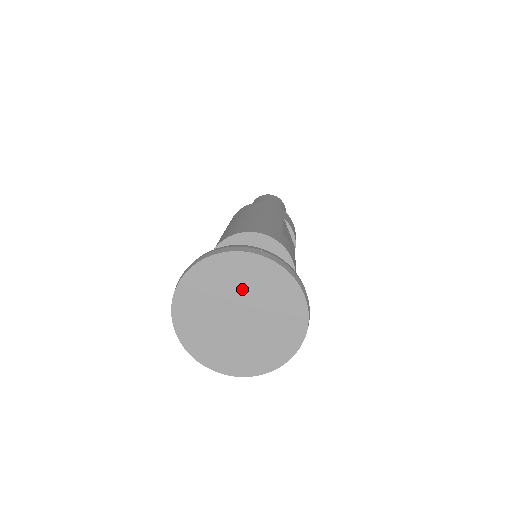
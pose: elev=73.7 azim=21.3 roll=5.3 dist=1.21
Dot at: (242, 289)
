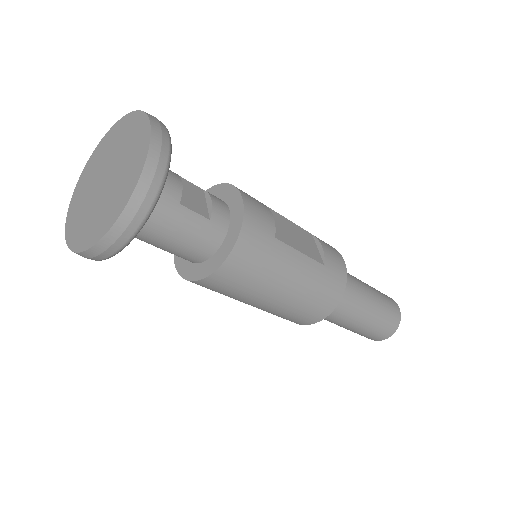
Dot at: (113, 151)
